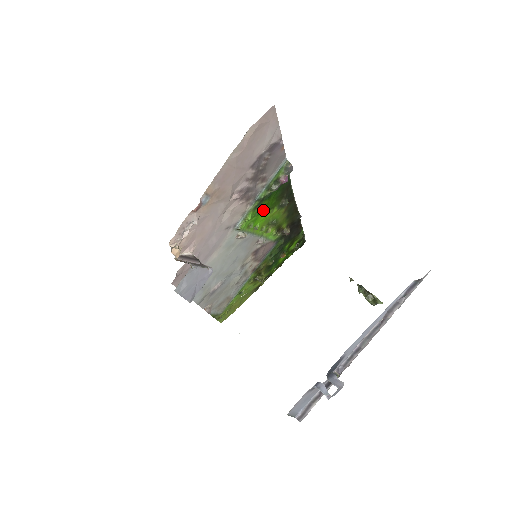
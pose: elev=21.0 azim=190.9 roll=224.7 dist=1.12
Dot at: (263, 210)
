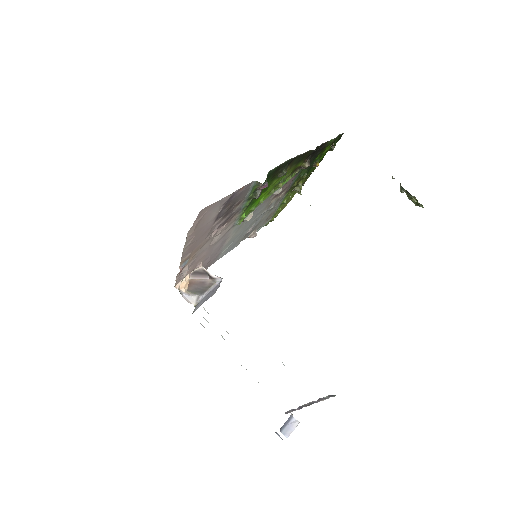
Dot at: occluded
